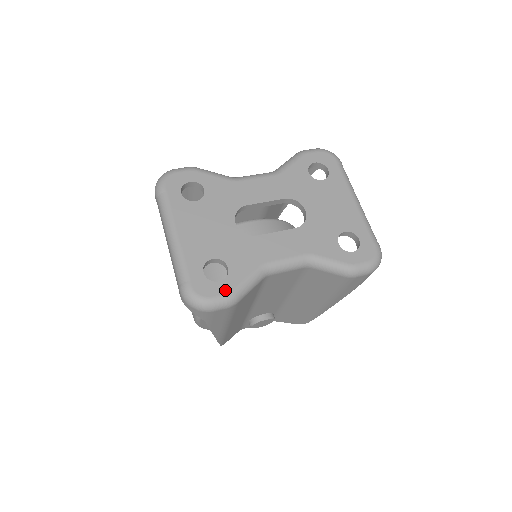
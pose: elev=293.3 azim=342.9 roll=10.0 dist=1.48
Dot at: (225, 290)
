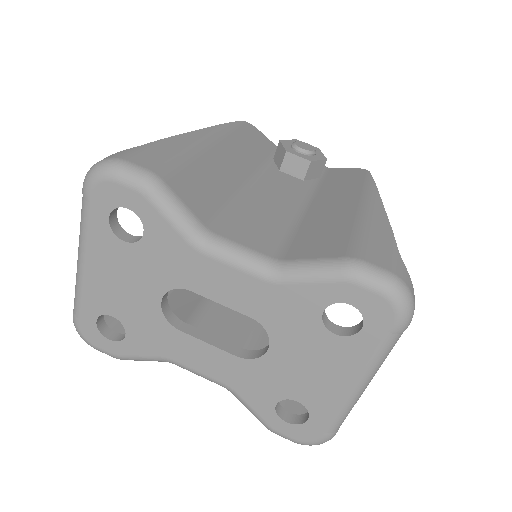
Dot at: (111, 350)
